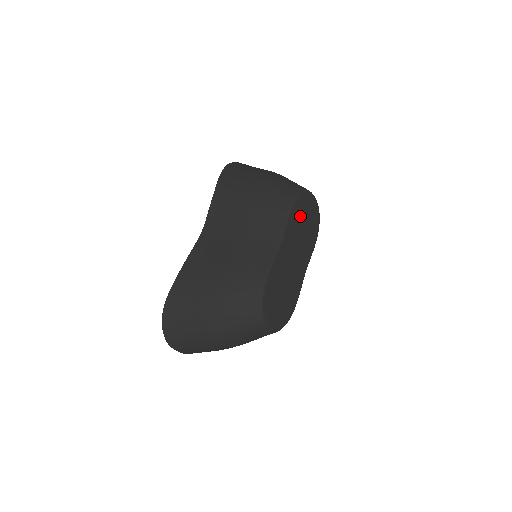
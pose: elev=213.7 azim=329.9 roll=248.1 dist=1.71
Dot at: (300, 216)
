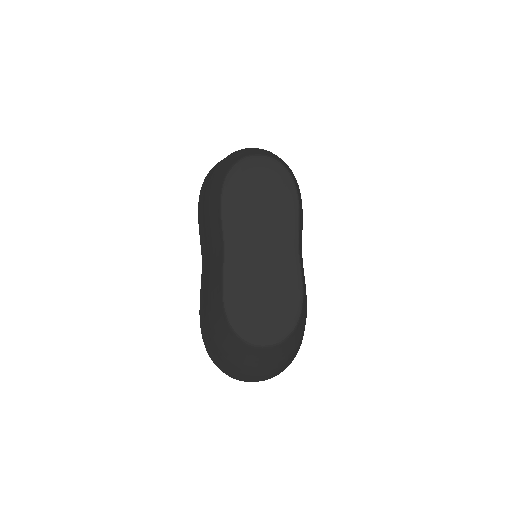
Dot at: (243, 196)
